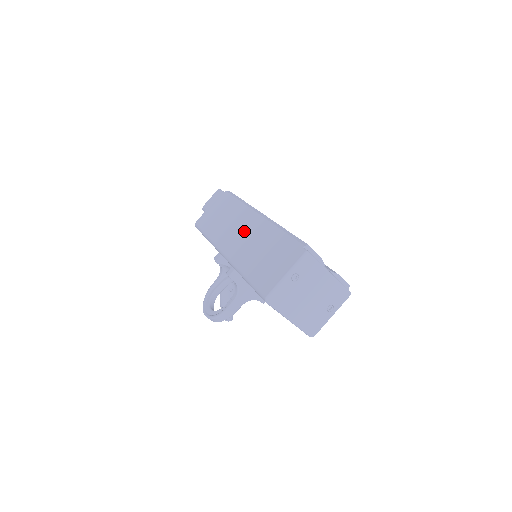
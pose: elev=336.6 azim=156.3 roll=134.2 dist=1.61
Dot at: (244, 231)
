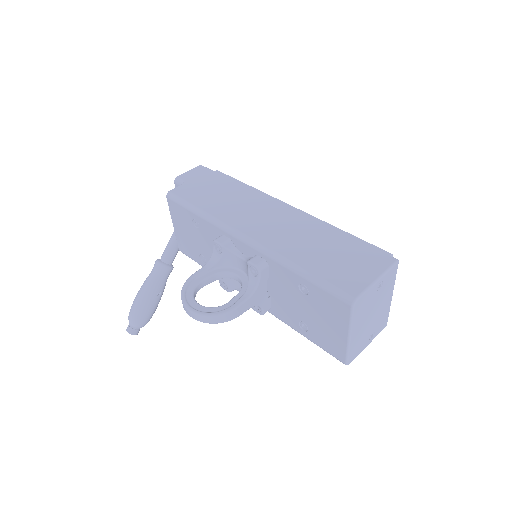
Dot at: (276, 219)
